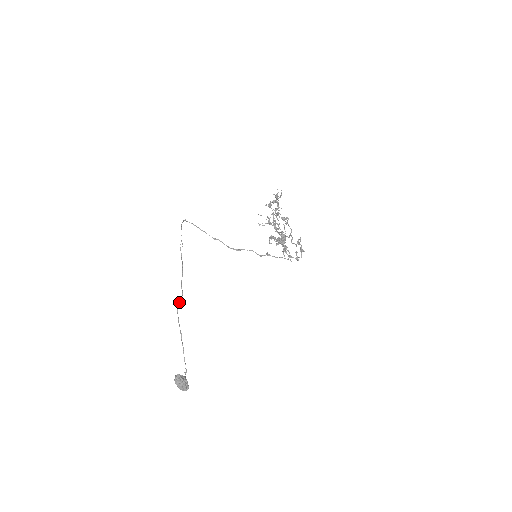
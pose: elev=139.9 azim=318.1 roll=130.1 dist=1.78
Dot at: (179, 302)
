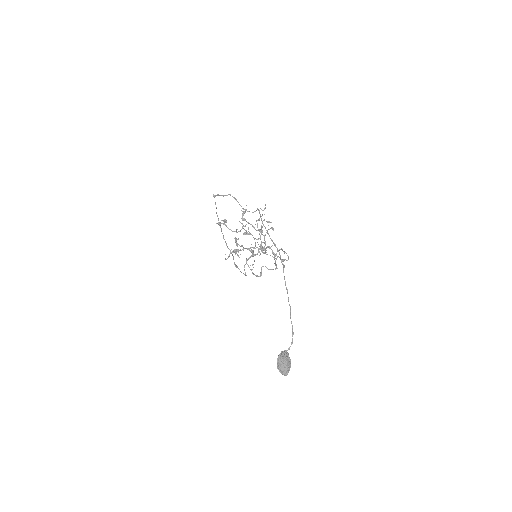
Dot at: occluded
